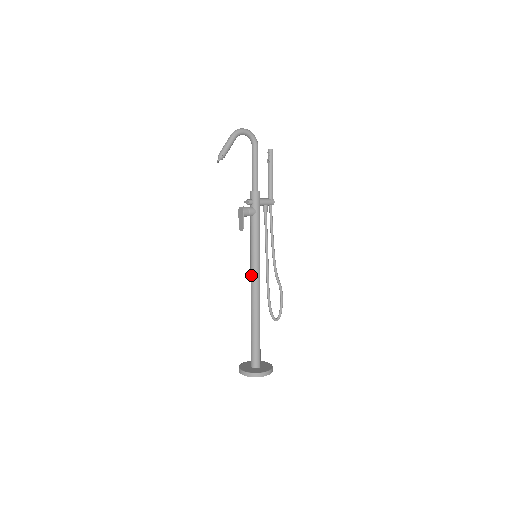
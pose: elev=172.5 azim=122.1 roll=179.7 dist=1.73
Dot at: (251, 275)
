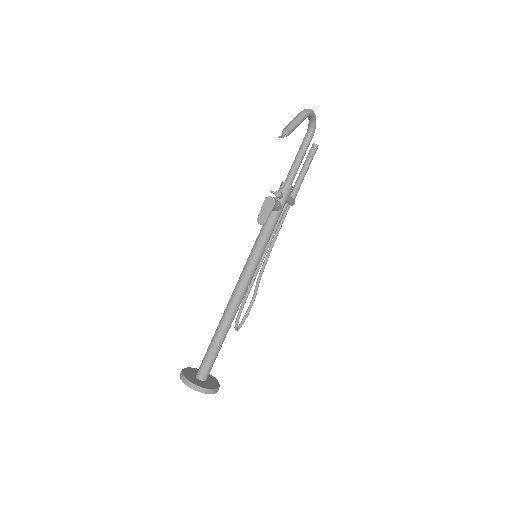
Dot at: (244, 276)
